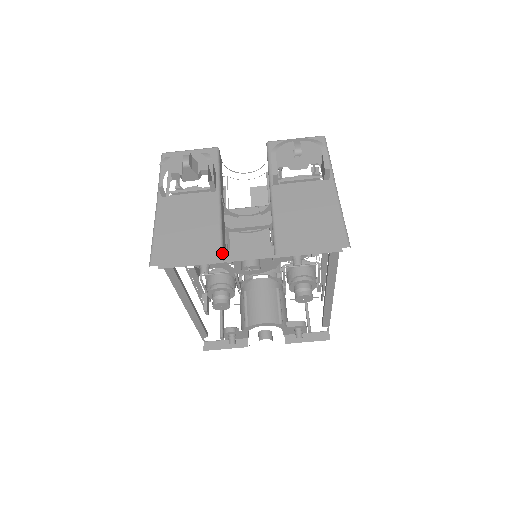
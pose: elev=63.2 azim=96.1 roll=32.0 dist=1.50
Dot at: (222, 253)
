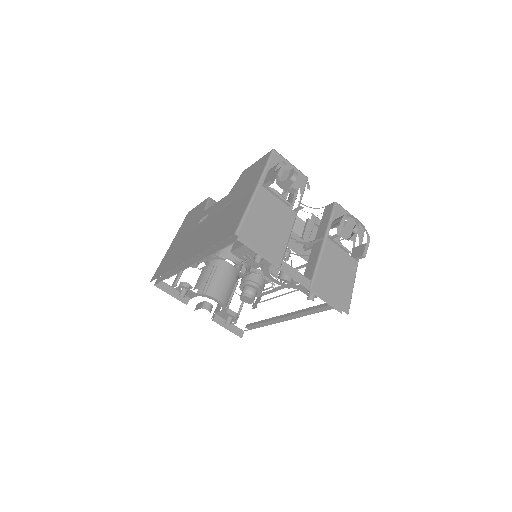
Dot at: (282, 262)
